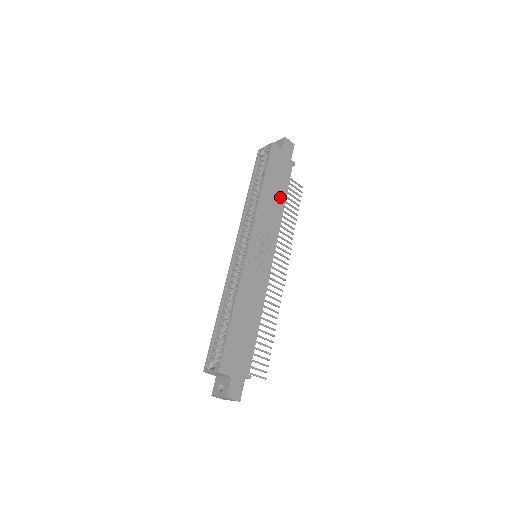
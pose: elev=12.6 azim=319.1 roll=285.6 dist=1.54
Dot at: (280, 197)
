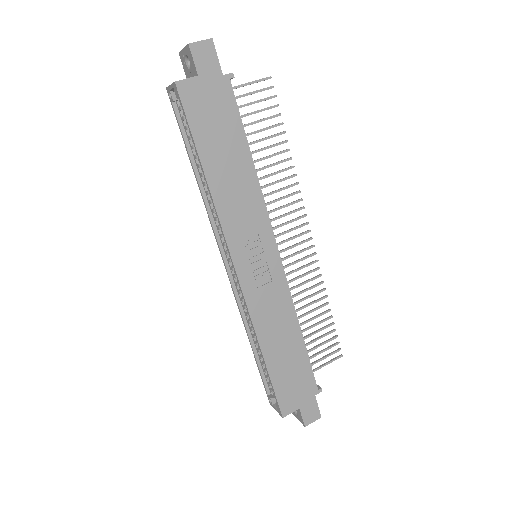
Dot at: (240, 159)
